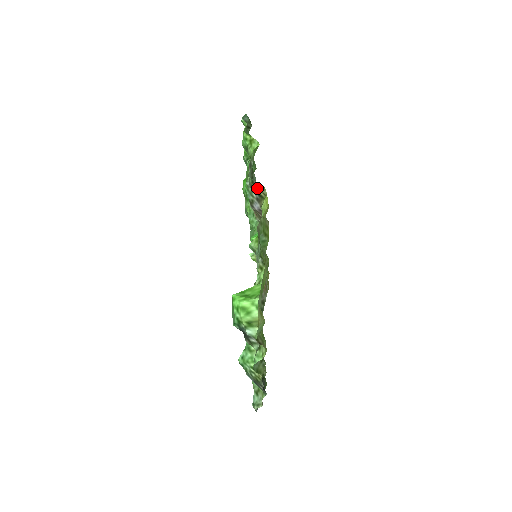
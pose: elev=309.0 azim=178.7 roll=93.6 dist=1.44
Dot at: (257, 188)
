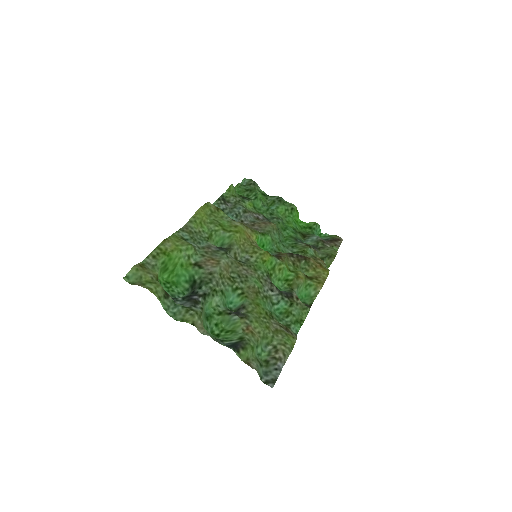
Dot at: occluded
